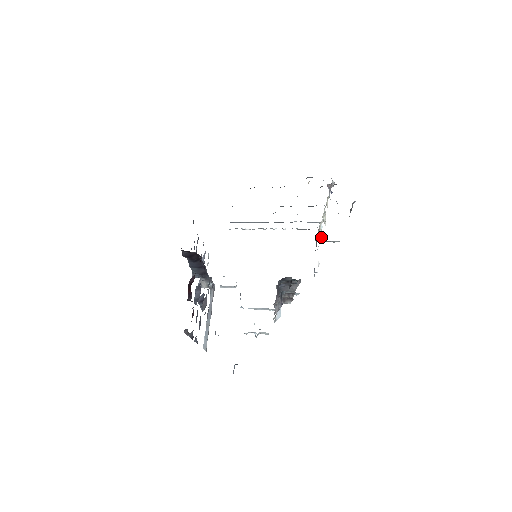
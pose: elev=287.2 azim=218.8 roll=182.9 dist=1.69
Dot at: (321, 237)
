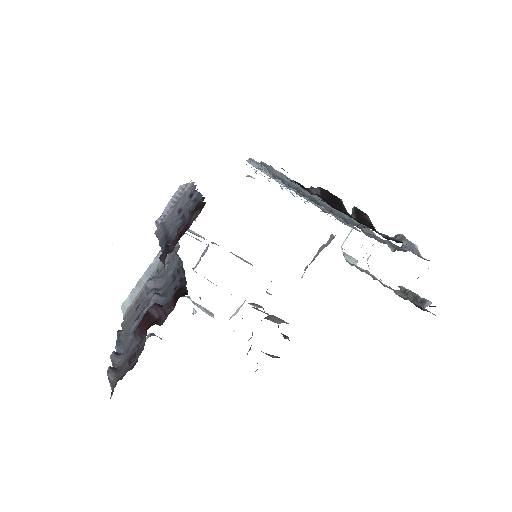
Dot at: occluded
